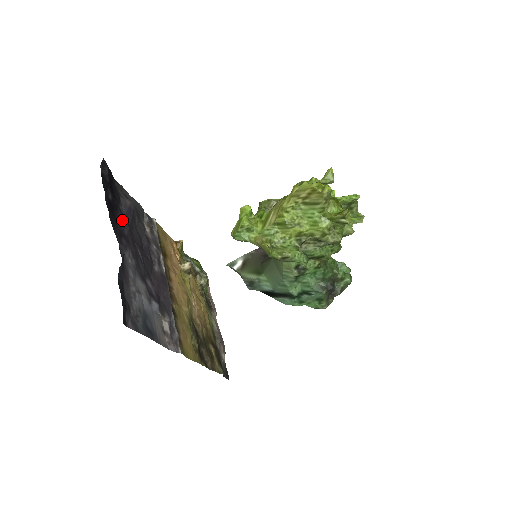
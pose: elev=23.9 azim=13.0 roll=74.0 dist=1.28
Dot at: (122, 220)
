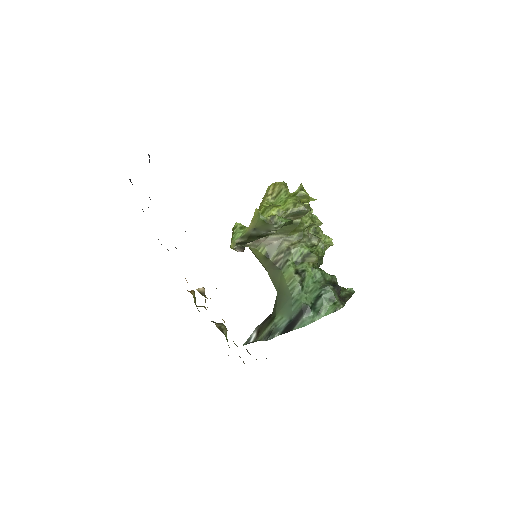
Dot at: occluded
